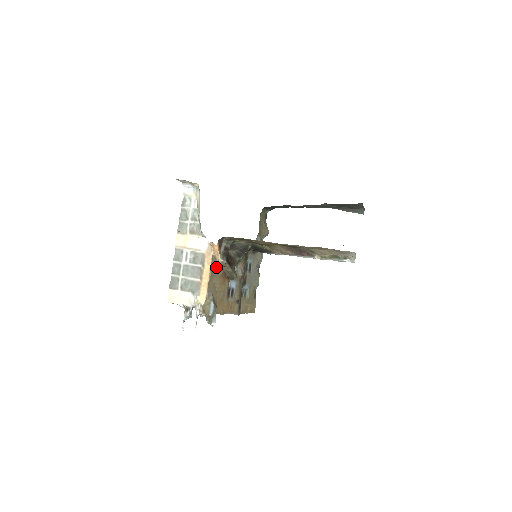
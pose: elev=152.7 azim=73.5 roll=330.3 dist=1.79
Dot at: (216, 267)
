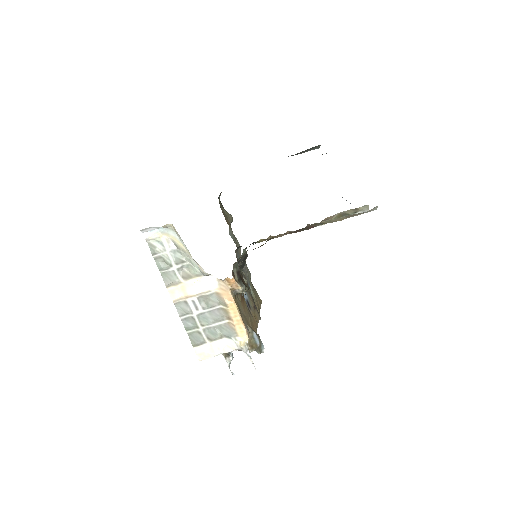
Dot at: (236, 297)
